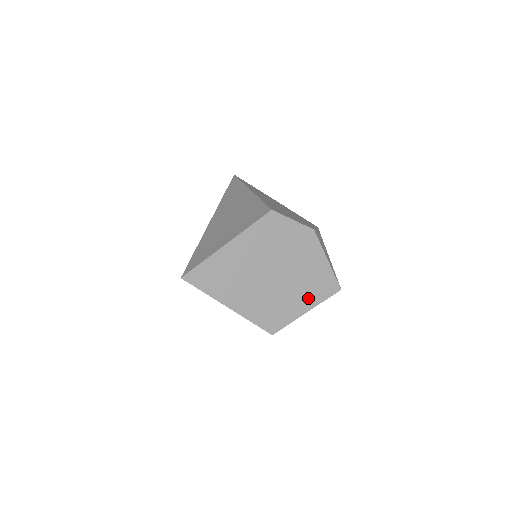
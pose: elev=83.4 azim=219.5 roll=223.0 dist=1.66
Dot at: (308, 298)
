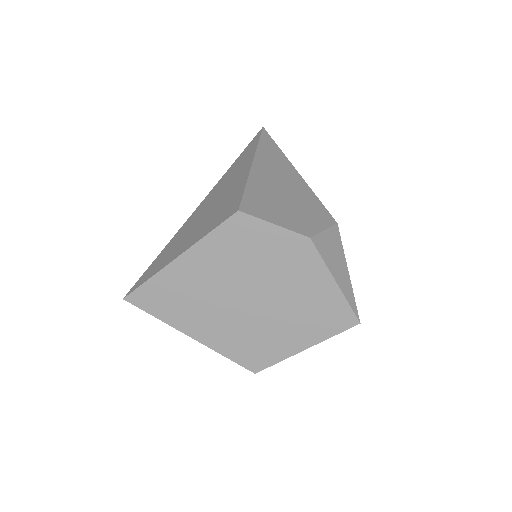
Dot at: (306, 332)
